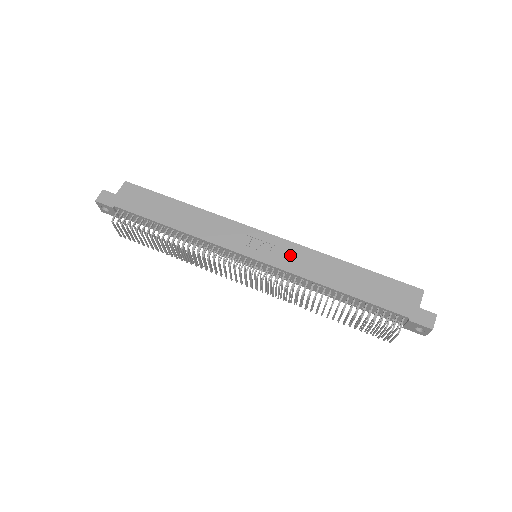
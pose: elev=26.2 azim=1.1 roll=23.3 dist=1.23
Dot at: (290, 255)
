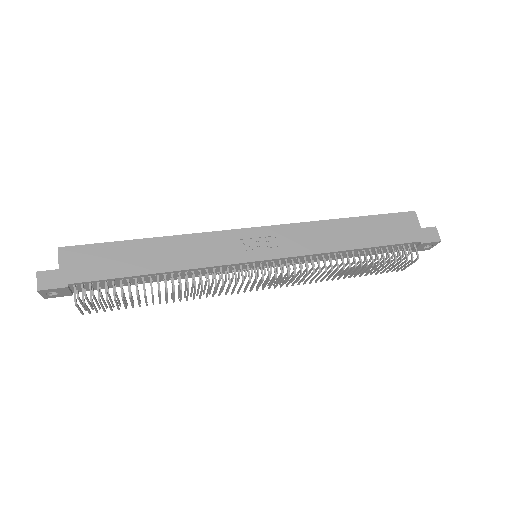
Dot at: (293, 238)
